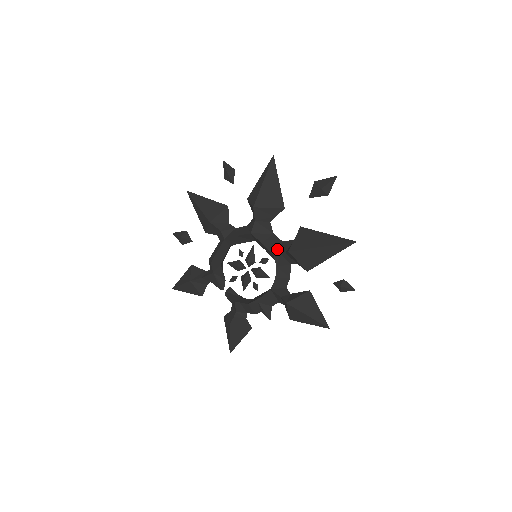
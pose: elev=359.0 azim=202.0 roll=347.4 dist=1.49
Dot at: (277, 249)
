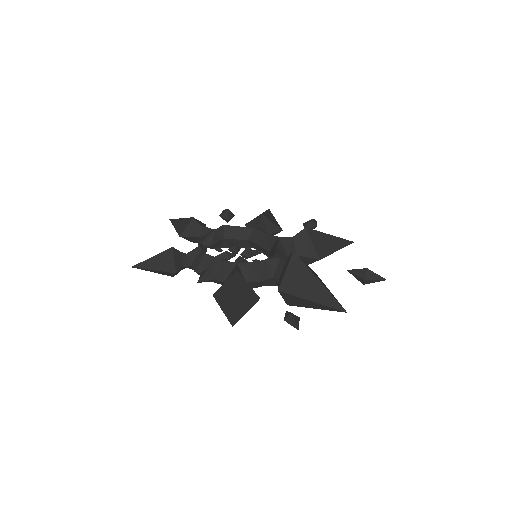
Dot at: occluded
